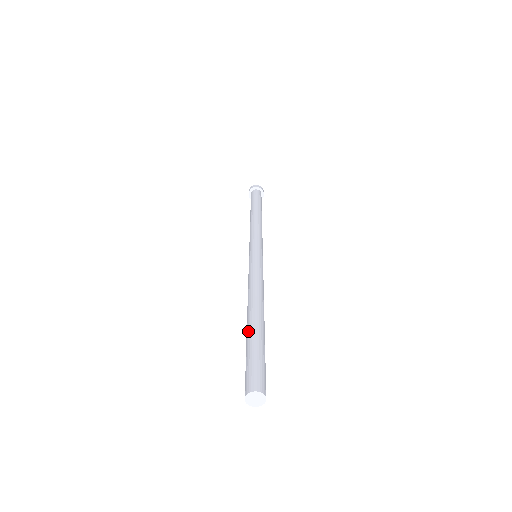
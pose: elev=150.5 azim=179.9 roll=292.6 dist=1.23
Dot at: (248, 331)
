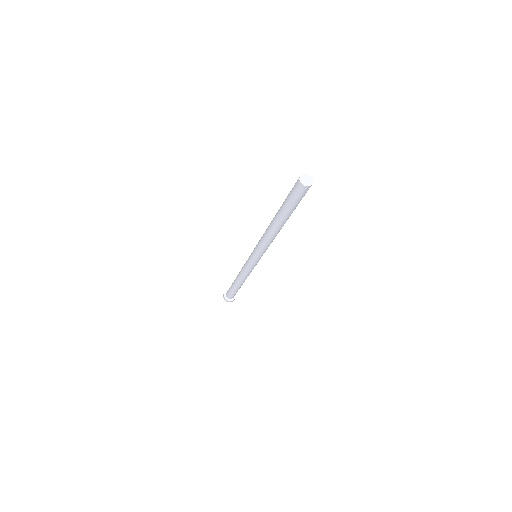
Dot at: (279, 212)
